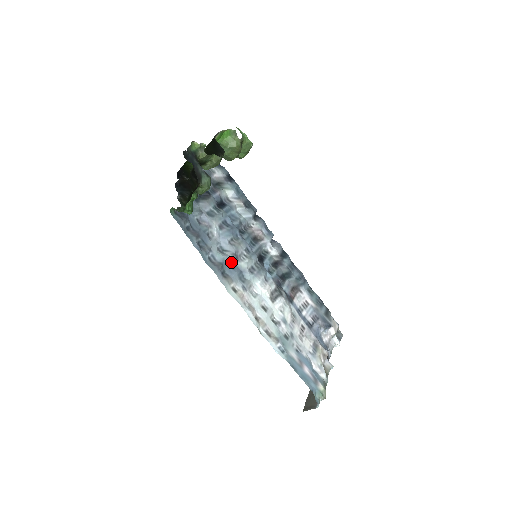
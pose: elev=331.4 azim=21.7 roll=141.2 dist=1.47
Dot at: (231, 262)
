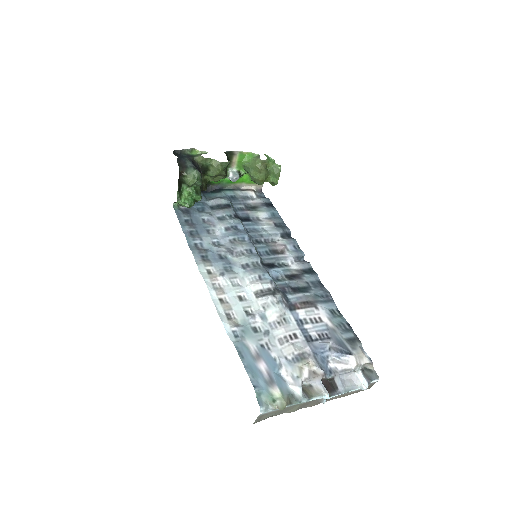
Dot at: (223, 255)
